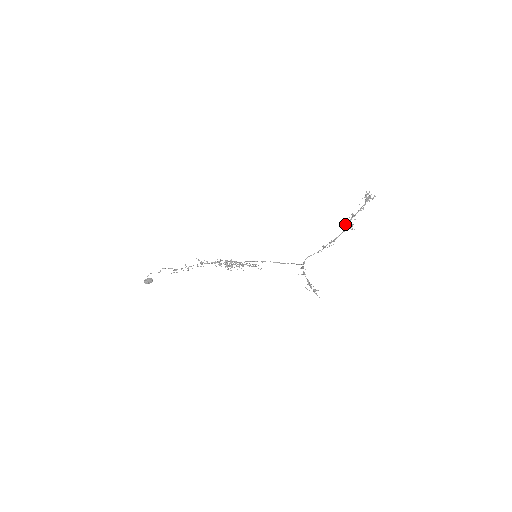
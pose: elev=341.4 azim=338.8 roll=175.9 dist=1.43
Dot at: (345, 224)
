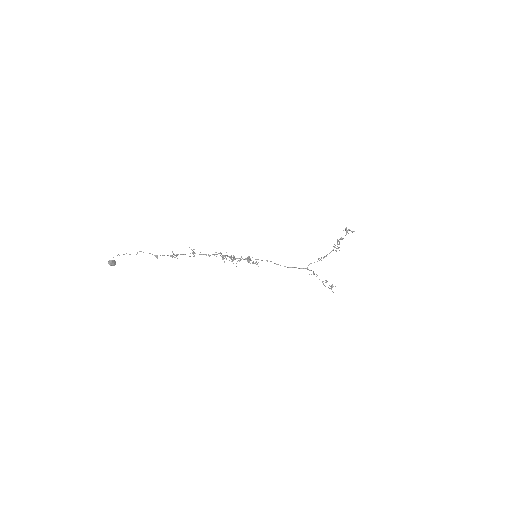
Dot at: (335, 245)
